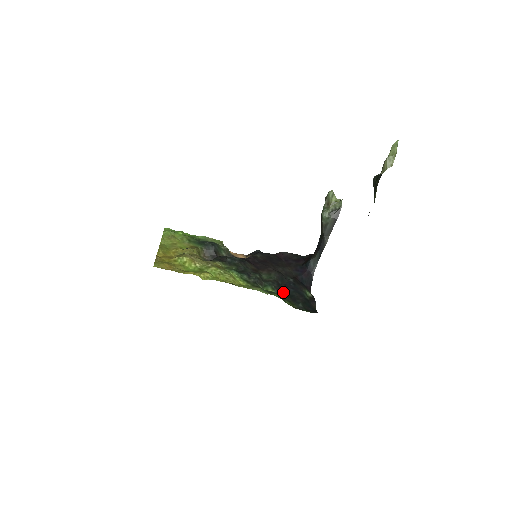
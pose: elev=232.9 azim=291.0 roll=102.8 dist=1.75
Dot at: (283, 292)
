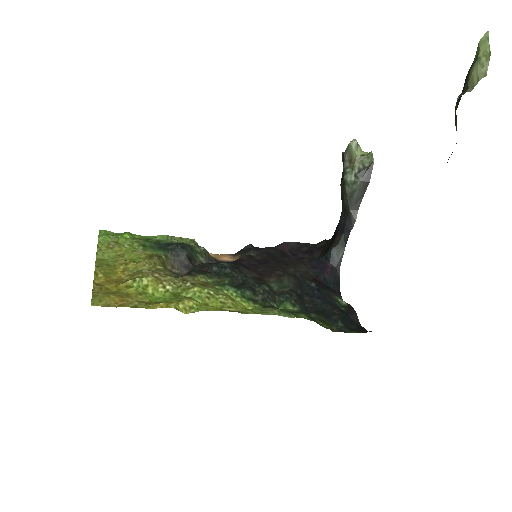
Dot at: (308, 307)
